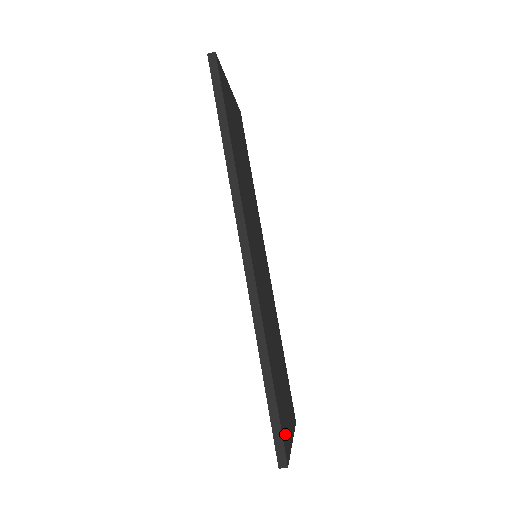
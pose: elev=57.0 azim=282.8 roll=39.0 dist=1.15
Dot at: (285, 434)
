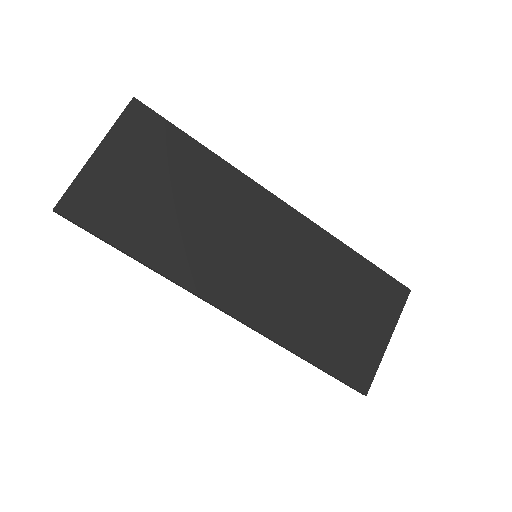
Dot at: (360, 370)
